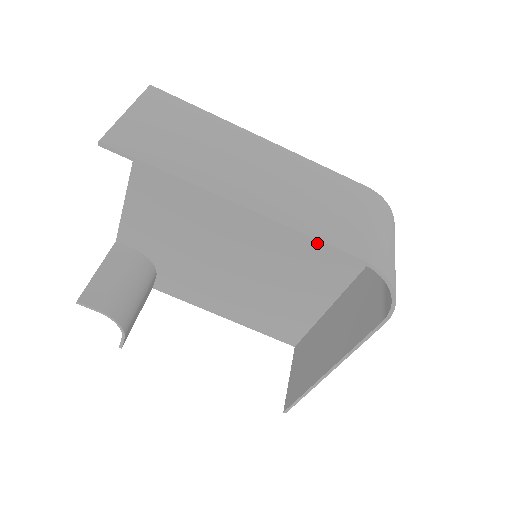
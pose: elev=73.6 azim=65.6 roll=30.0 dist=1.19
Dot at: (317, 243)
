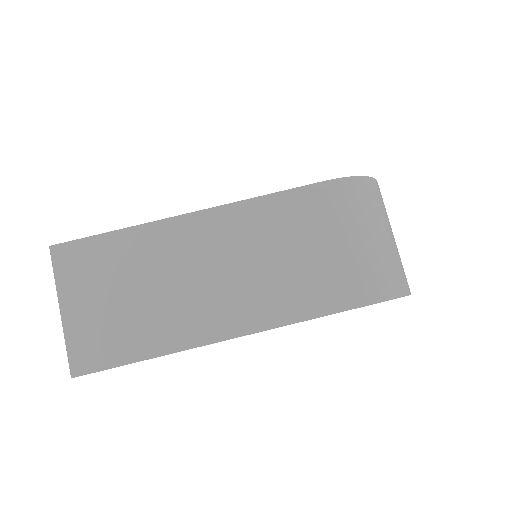
Dot at: occluded
